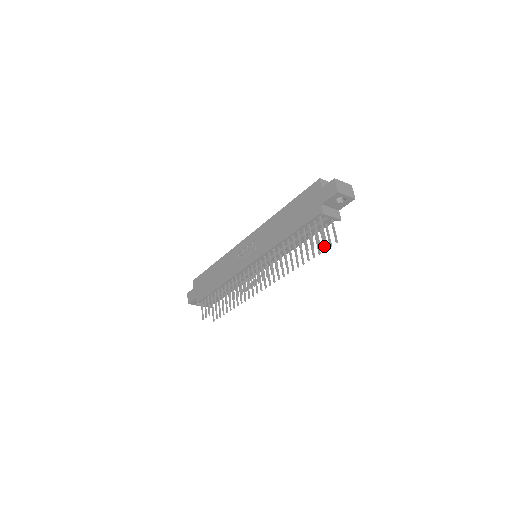
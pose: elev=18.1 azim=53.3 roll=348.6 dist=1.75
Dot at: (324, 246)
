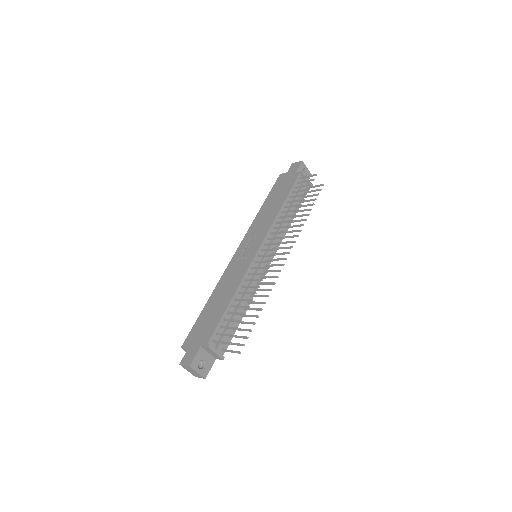
Dot at: (316, 194)
